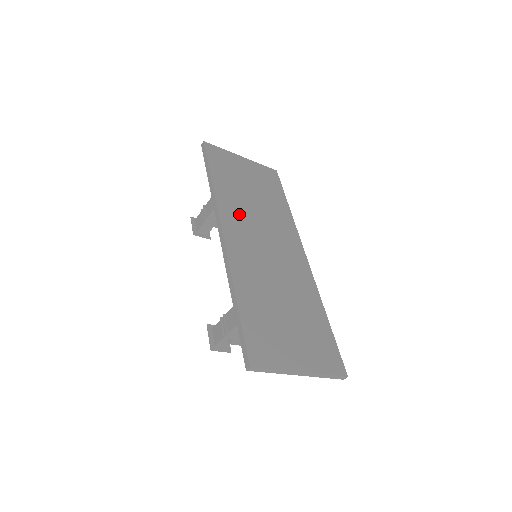
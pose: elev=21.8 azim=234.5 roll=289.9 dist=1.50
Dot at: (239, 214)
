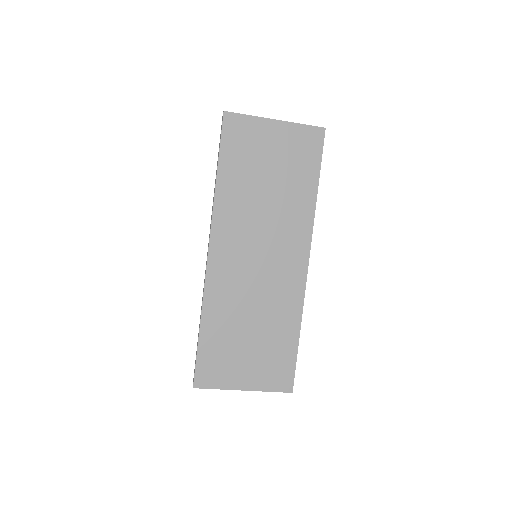
Dot at: (237, 223)
